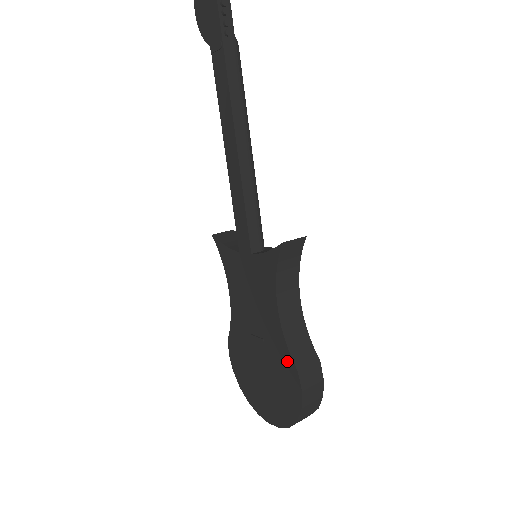
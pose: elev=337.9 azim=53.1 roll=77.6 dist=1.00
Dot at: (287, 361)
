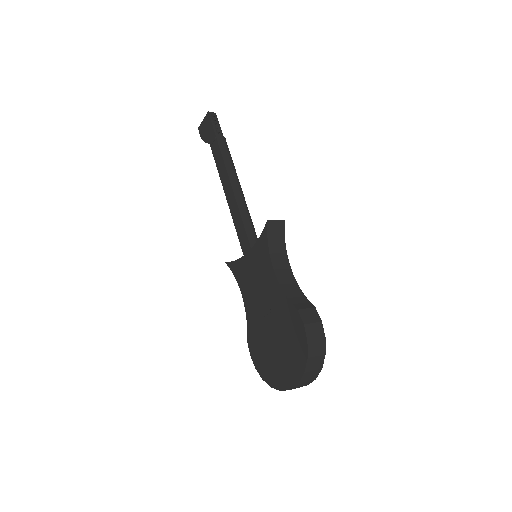
Dot at: (289, 309)
